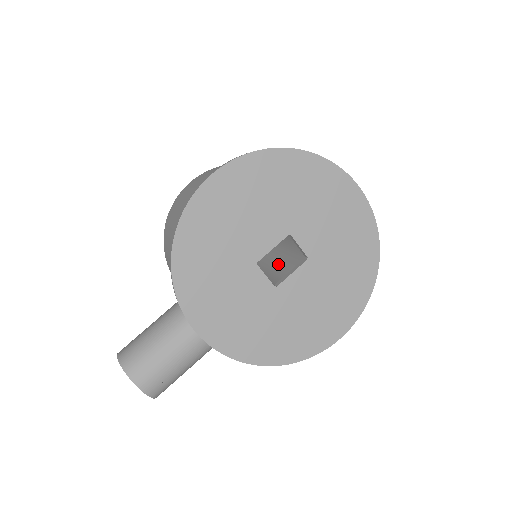
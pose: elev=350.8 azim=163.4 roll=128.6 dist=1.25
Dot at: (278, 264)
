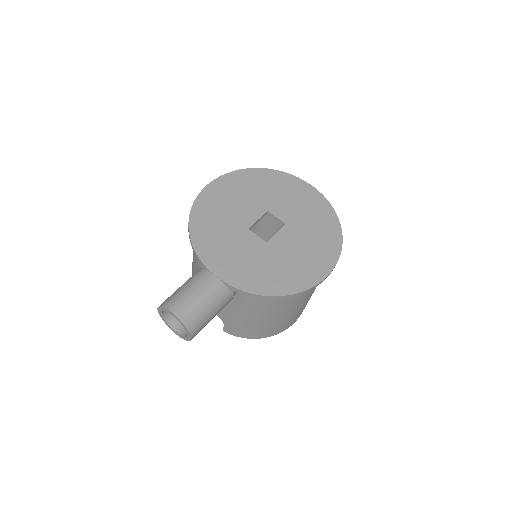
Dot at: occluded
